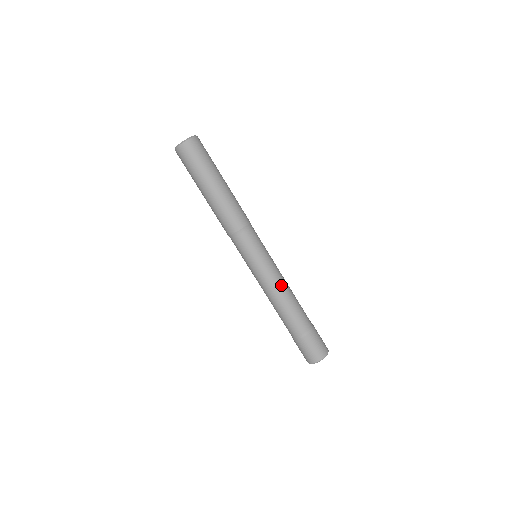
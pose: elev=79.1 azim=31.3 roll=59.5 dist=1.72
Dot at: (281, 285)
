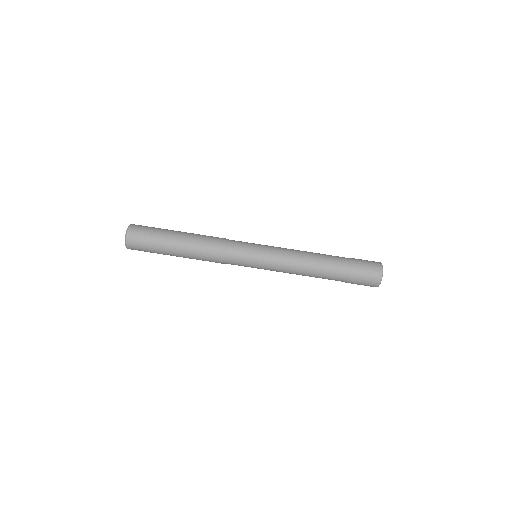
Dot at: (294, 250)
